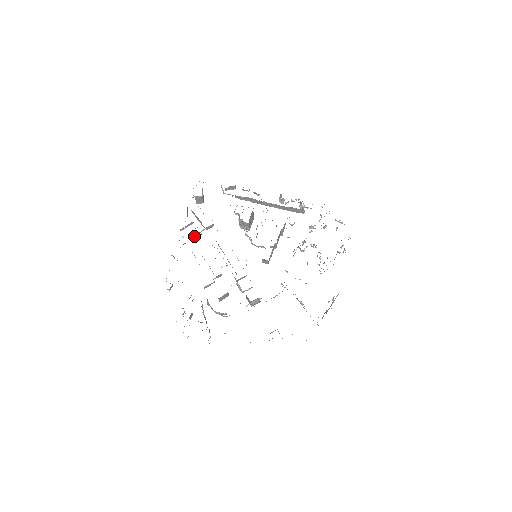
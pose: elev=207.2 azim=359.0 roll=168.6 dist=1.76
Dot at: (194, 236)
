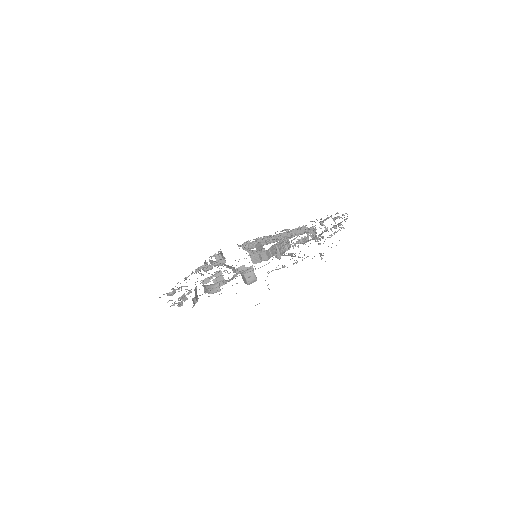
Dot at: (206, 270)
